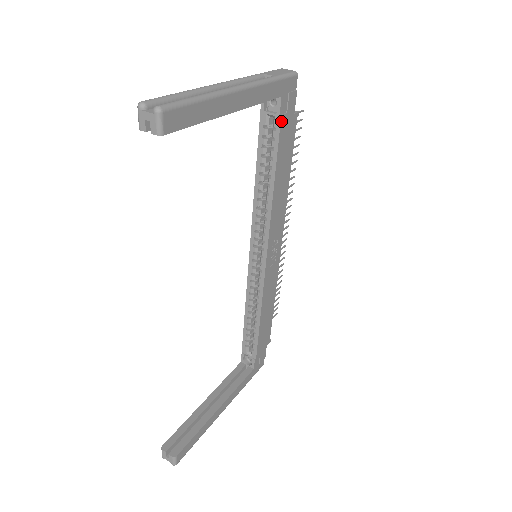
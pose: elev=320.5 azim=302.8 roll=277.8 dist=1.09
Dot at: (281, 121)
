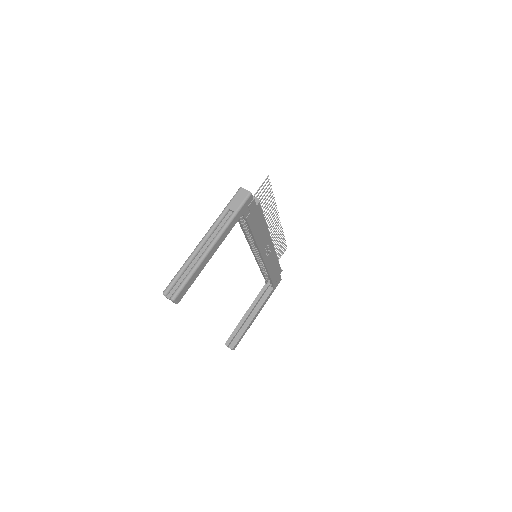
Dot at: (247, 219)
